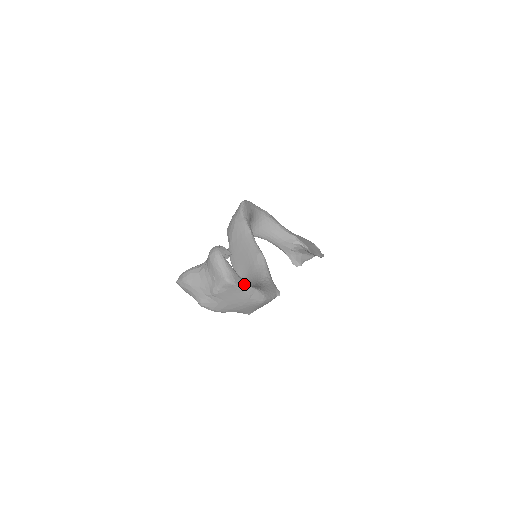
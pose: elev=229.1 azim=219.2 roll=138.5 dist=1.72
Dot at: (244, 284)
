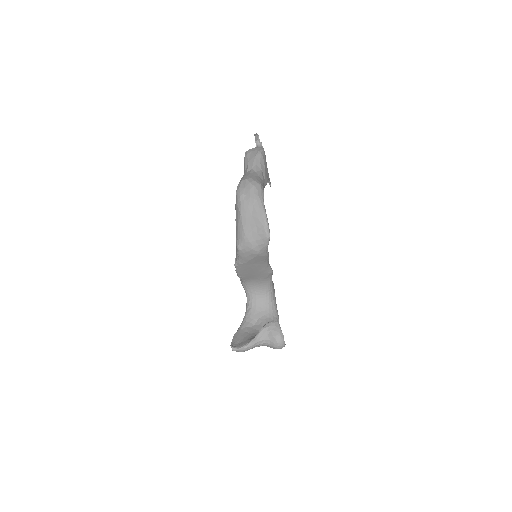
Dot at: occluded
